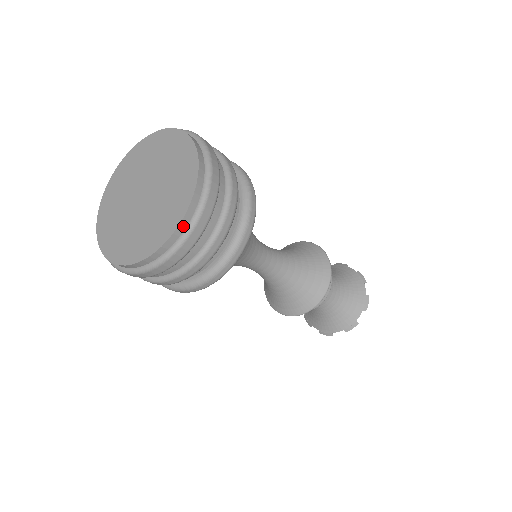
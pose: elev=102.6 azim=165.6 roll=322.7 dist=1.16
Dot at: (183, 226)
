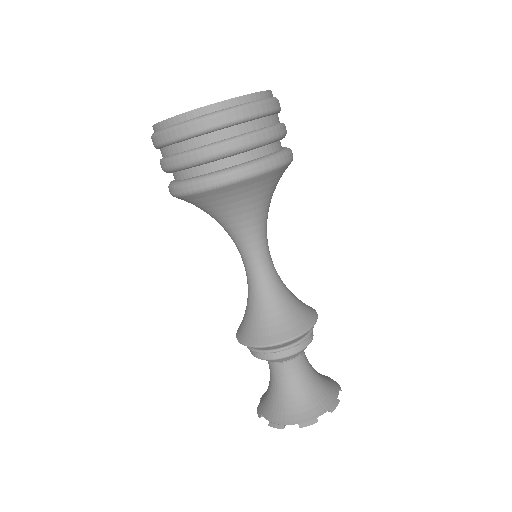
Dot at: (188, 117)
